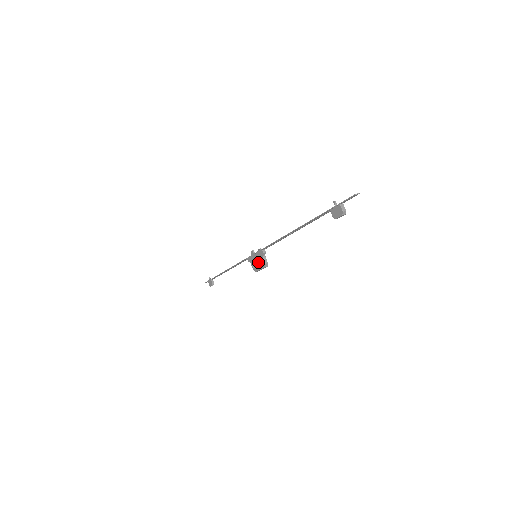
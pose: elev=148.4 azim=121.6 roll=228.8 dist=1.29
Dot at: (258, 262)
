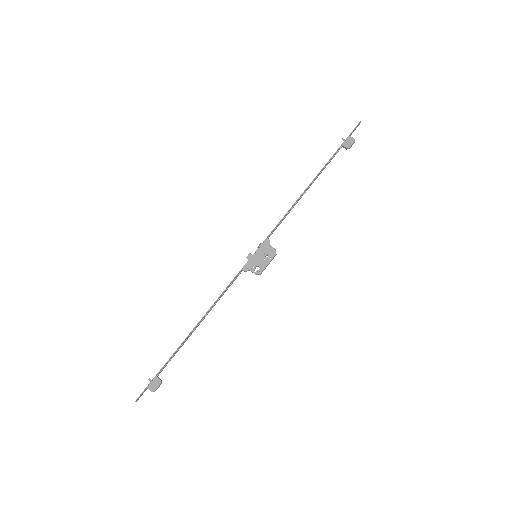
Dot at: (263, 257)
